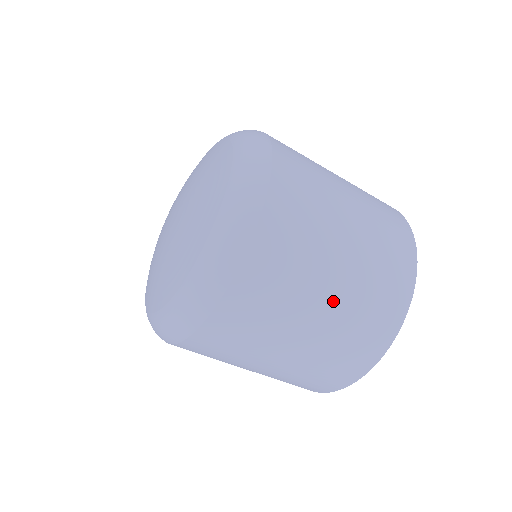
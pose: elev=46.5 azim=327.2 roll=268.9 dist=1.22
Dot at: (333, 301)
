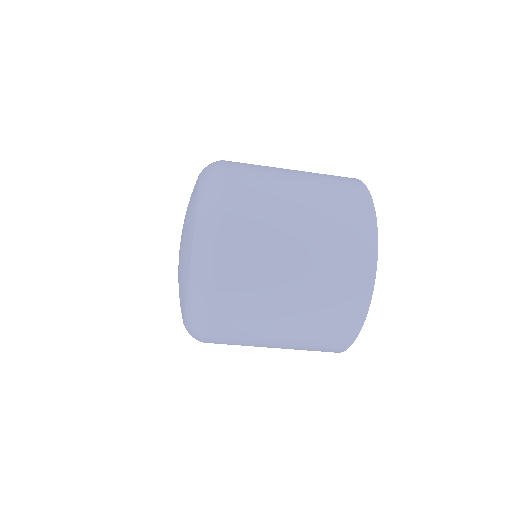
Dot at: (304, 187)
